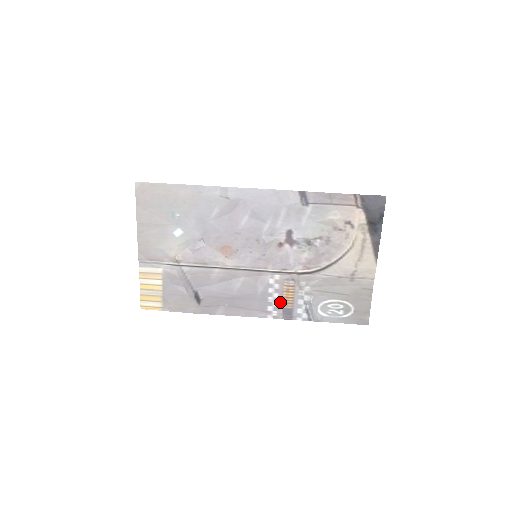
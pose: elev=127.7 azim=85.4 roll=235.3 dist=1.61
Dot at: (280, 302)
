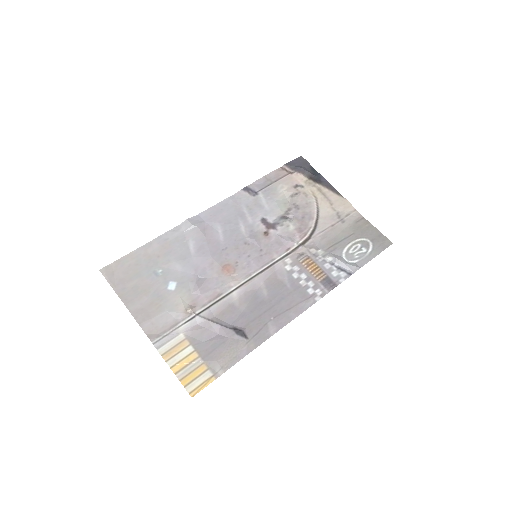
Dot at: (312, 279)
